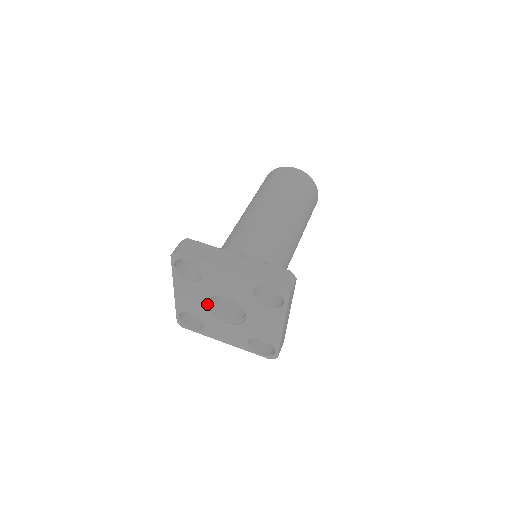
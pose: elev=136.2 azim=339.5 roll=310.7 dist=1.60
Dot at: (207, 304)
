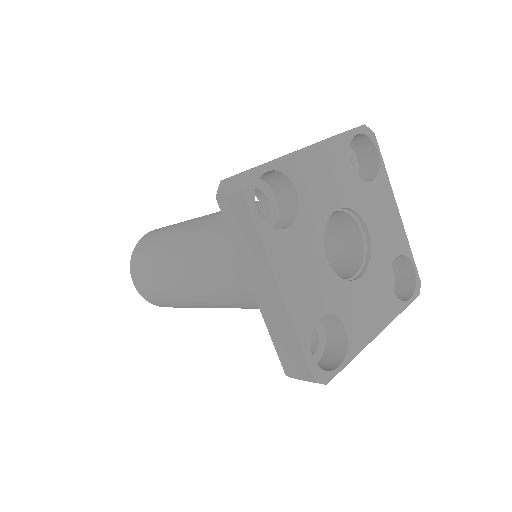
Dot at: (327, 260)
